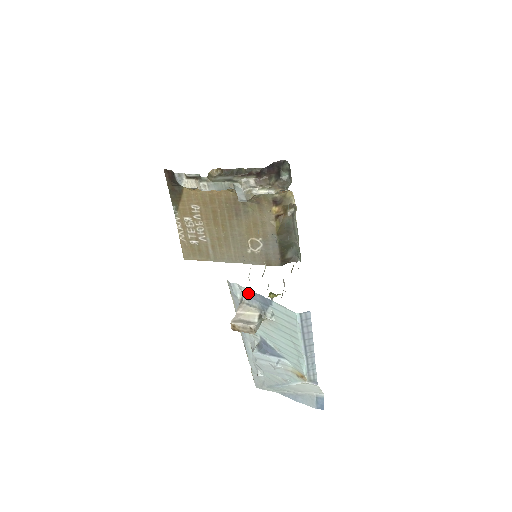
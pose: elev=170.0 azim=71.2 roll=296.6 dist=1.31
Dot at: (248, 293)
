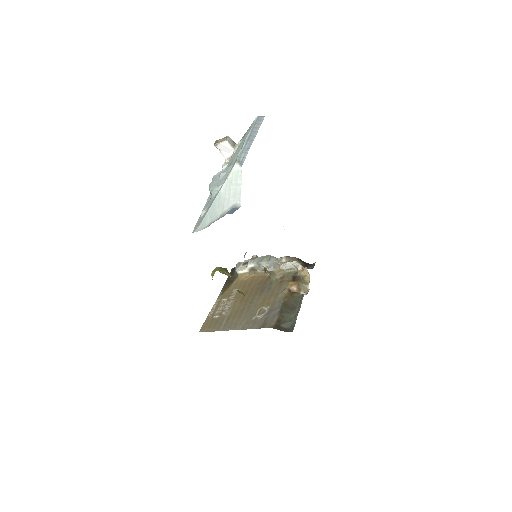
Dot at: occluded
